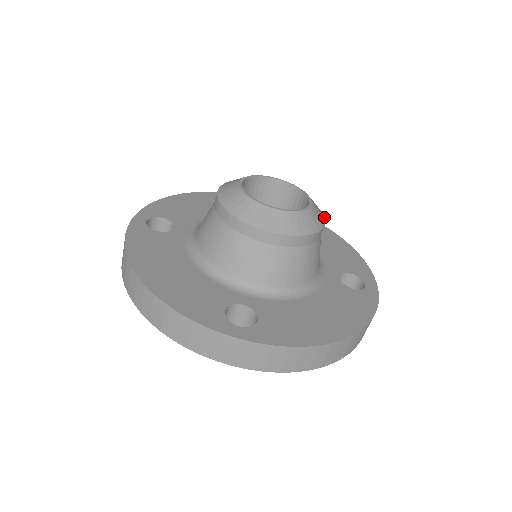
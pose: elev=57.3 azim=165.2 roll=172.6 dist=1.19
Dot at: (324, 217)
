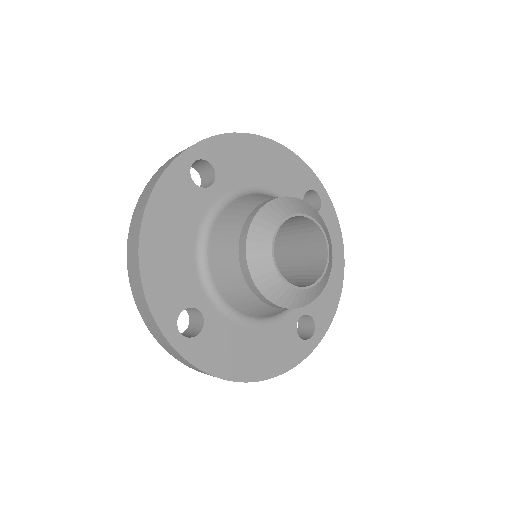
Dot at: occluded
